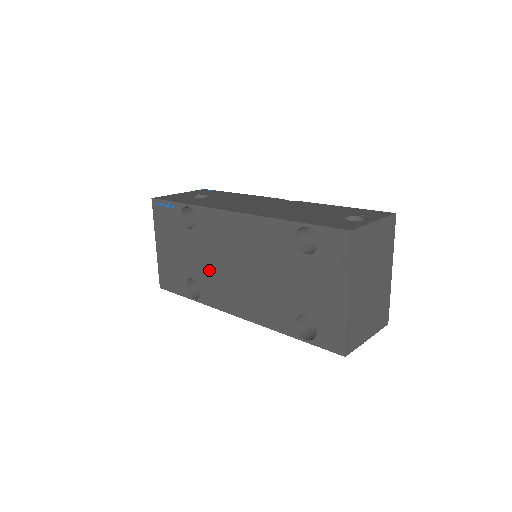
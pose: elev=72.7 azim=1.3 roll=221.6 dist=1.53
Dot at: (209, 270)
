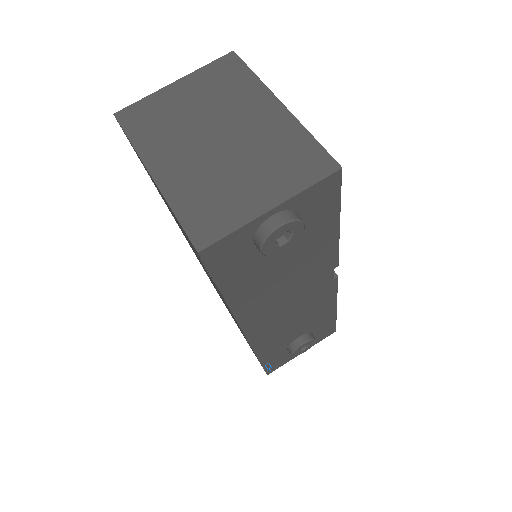
Dot at: occluded
